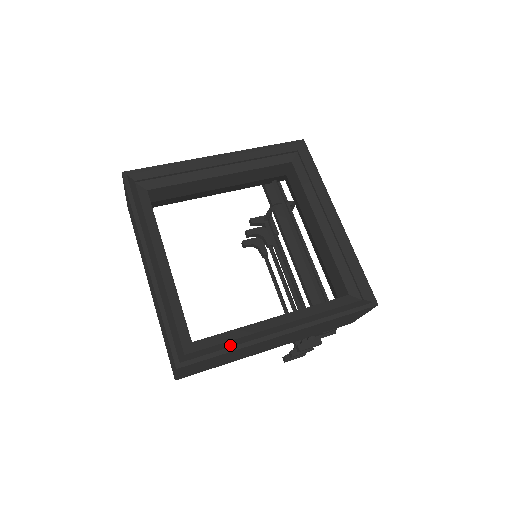
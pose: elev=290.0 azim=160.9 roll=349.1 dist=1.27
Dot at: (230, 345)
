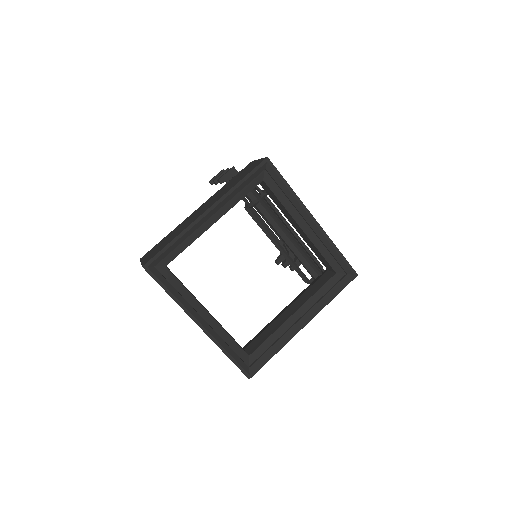
Dot at: (274, 349)
